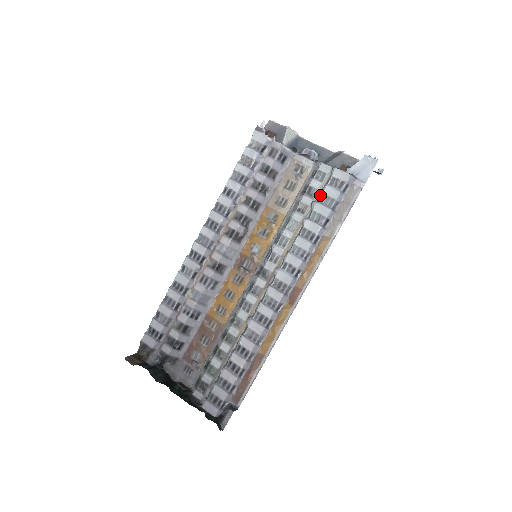
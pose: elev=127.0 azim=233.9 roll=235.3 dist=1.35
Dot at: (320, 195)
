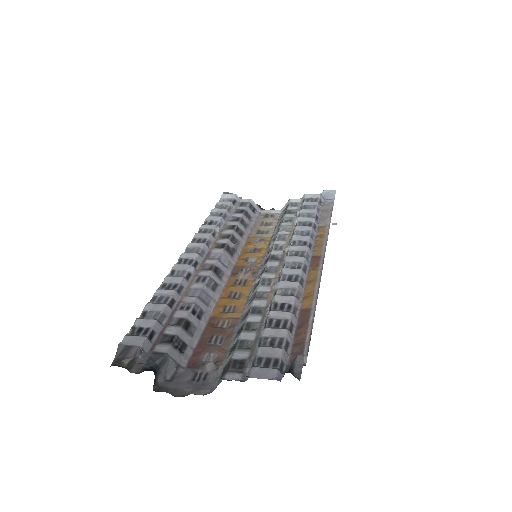
Dot at: occluded
